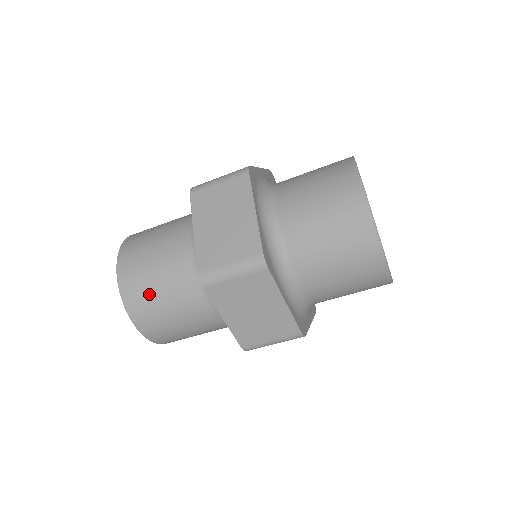
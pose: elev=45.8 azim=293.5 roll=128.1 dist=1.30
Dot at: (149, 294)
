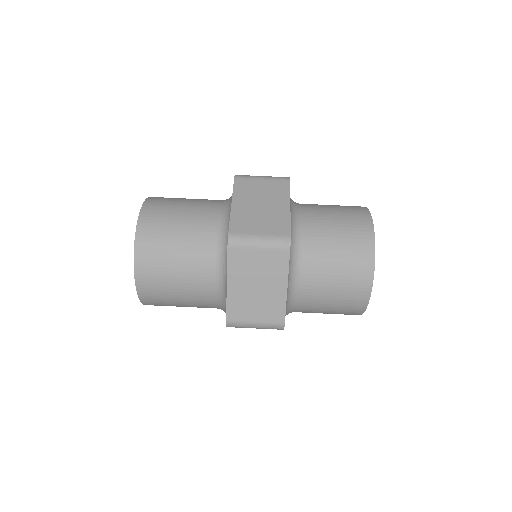
Dot at: (174, 200)
